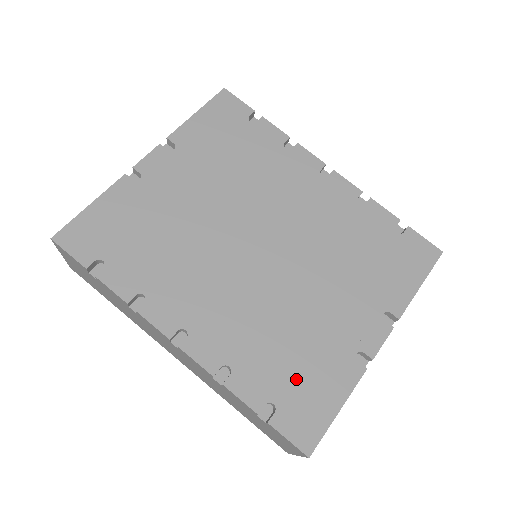
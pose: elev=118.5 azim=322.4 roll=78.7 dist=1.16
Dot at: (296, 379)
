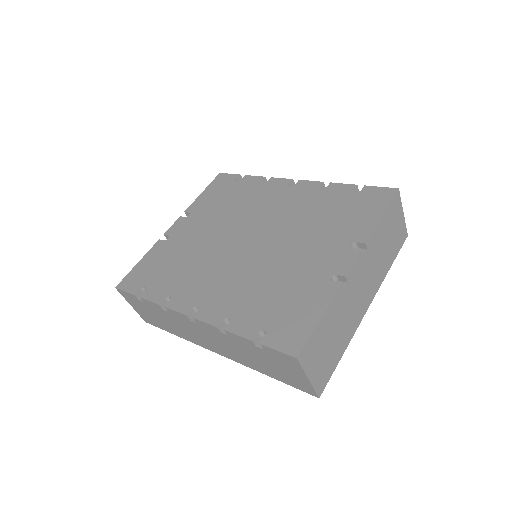
Dot at: (281, 309)
